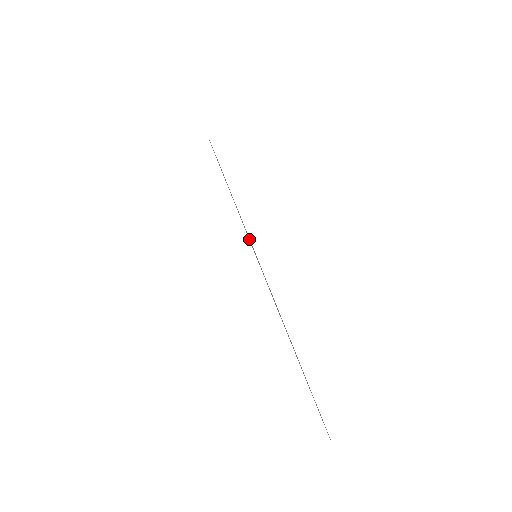
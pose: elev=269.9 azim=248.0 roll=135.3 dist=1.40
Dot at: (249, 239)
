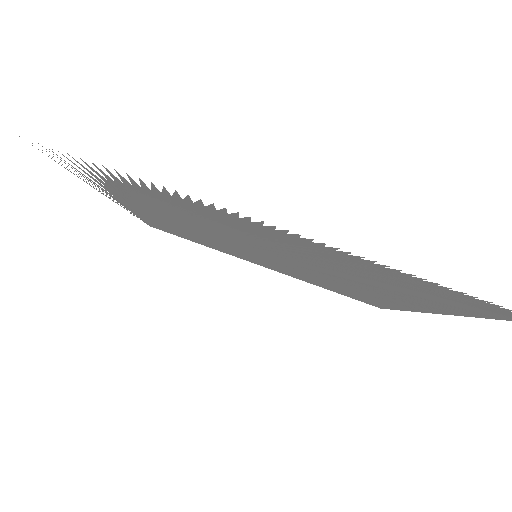
Dot at: occluded
